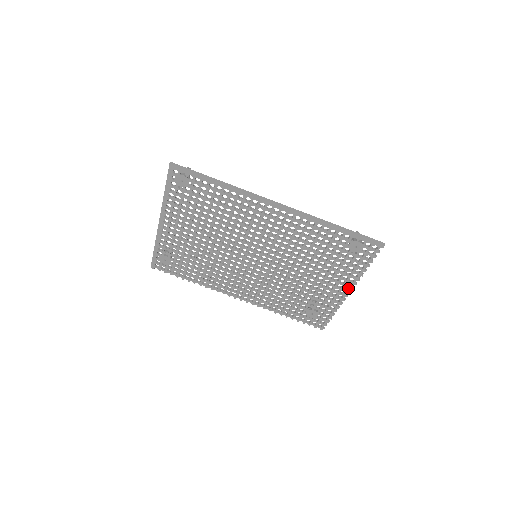
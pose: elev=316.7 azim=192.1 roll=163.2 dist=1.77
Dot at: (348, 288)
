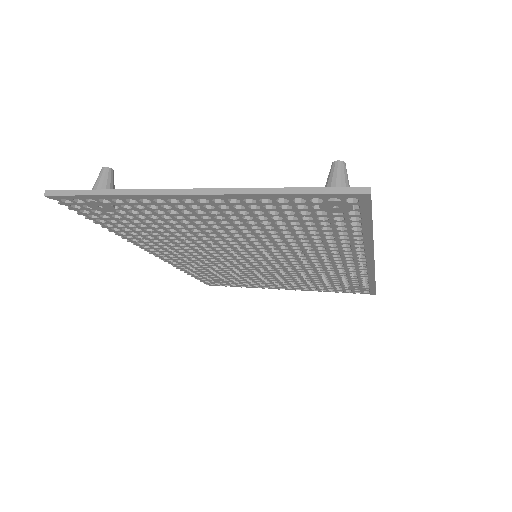
Dot at: (292, 289)
